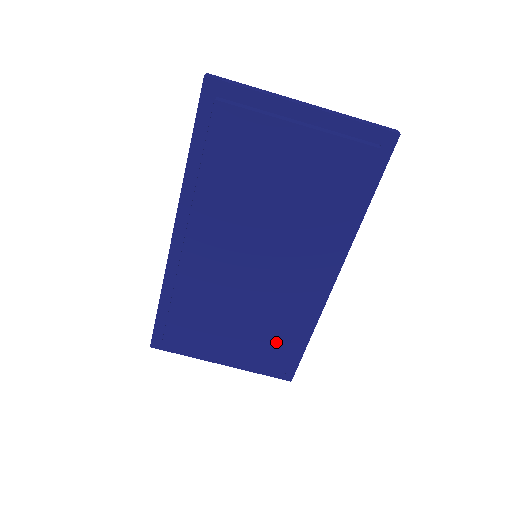
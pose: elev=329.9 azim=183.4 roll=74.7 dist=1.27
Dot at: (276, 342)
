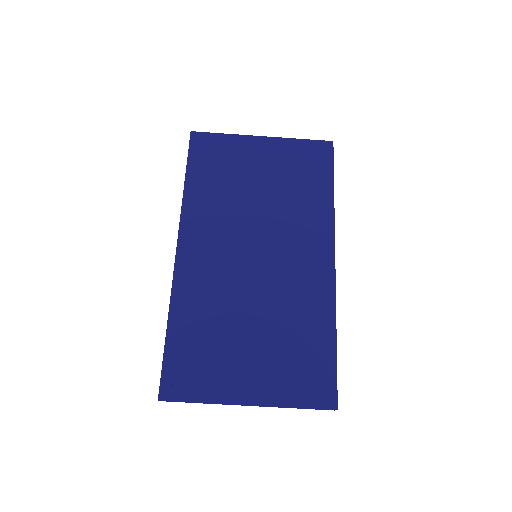
Dot at: (301, 341)
